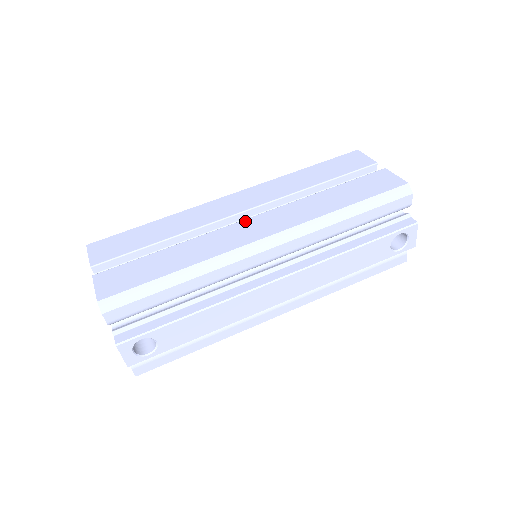
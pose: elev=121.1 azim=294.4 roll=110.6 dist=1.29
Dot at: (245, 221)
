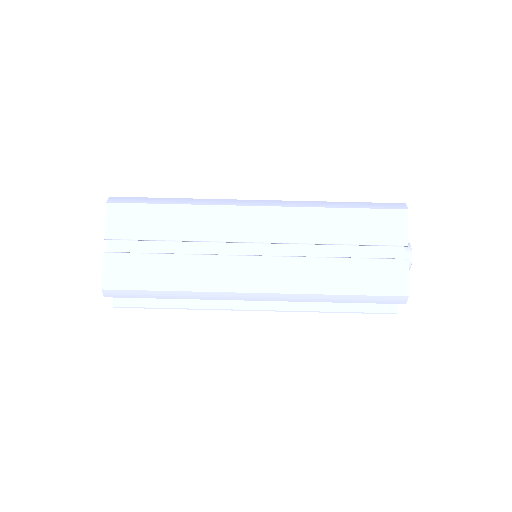
Dot at: (250, 259)
